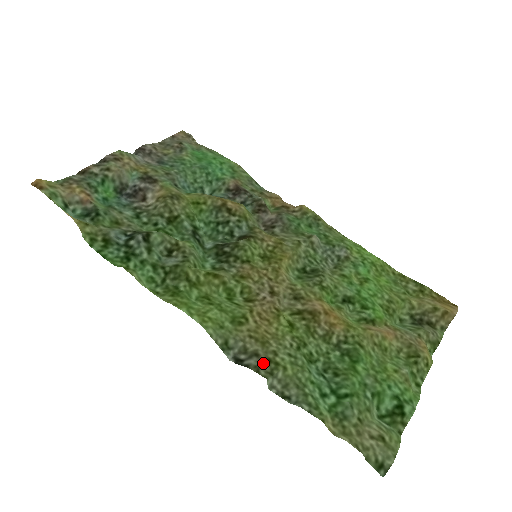
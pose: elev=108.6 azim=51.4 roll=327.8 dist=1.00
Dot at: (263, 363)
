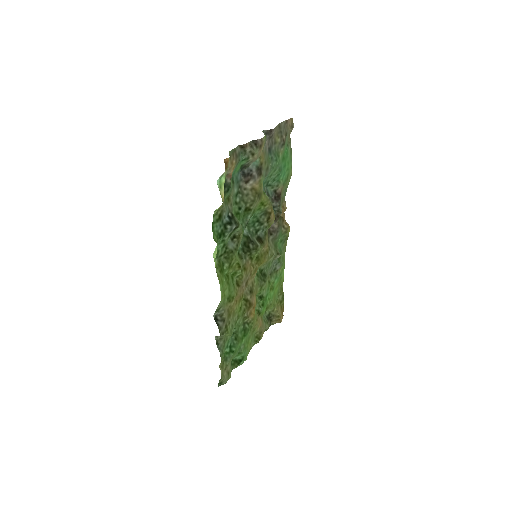
Dot at: (224, 327)
